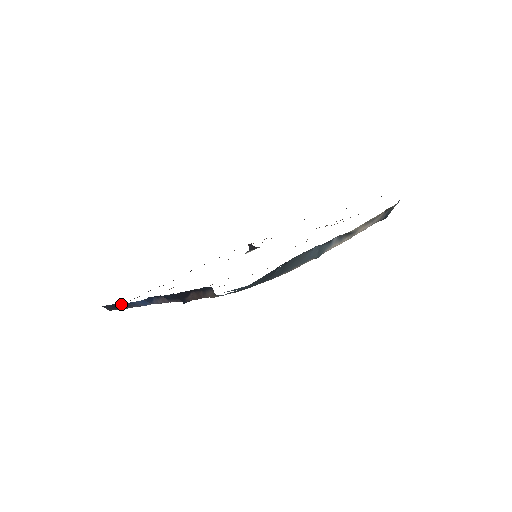
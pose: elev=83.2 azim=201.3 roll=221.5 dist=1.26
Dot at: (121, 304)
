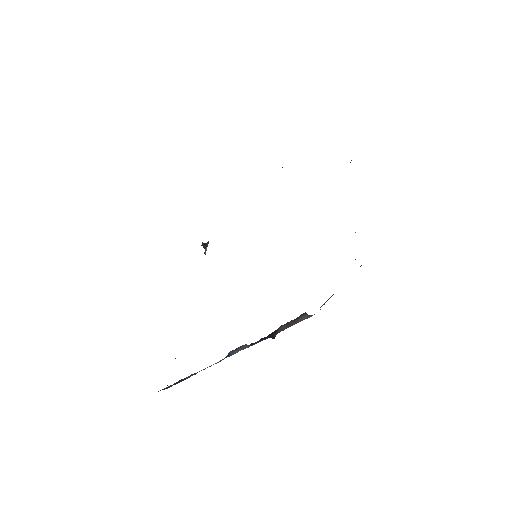
Dot at: (187, 377)
